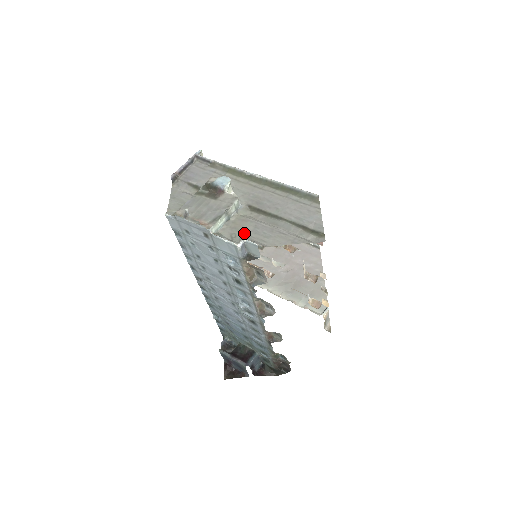
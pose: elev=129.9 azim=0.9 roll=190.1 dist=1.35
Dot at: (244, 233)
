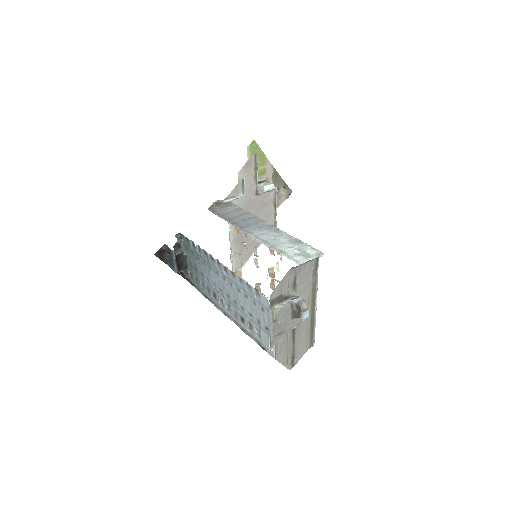
Dot at: (278, 343)
